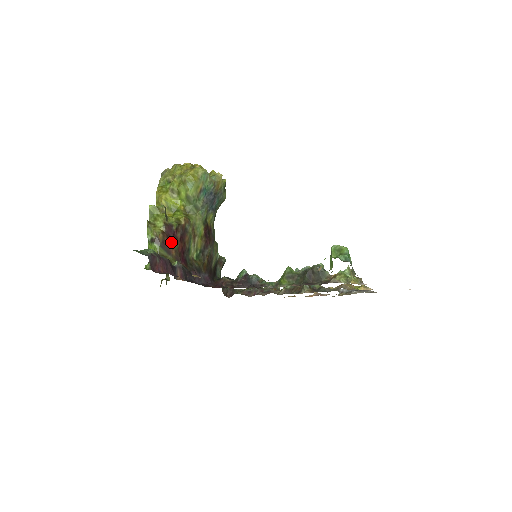
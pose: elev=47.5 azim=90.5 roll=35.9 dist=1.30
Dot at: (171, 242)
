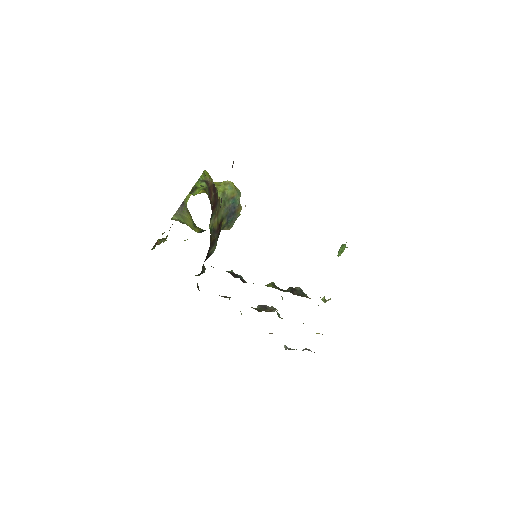
Dot at: (213, 194)
